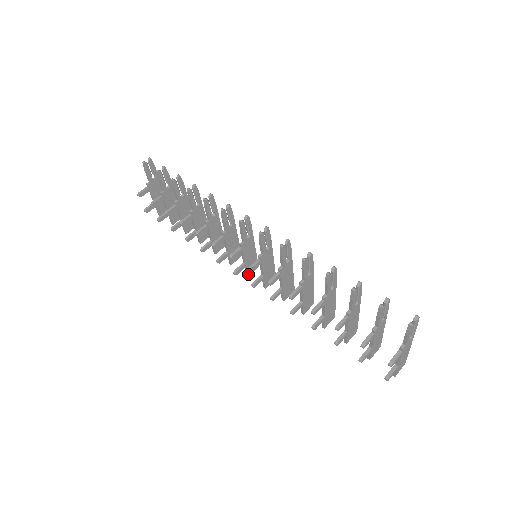
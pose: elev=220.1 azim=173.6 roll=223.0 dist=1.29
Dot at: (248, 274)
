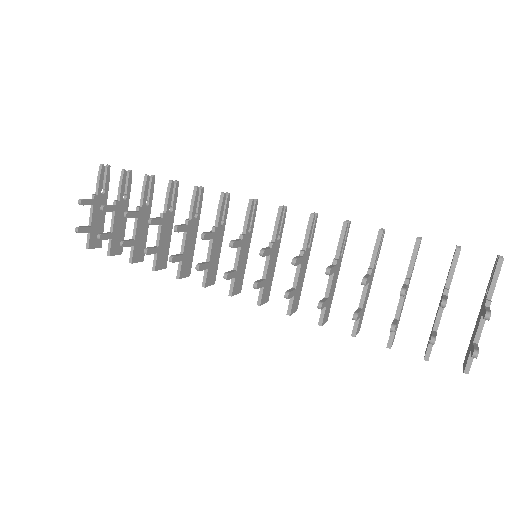
Dot at: (232, 293)
